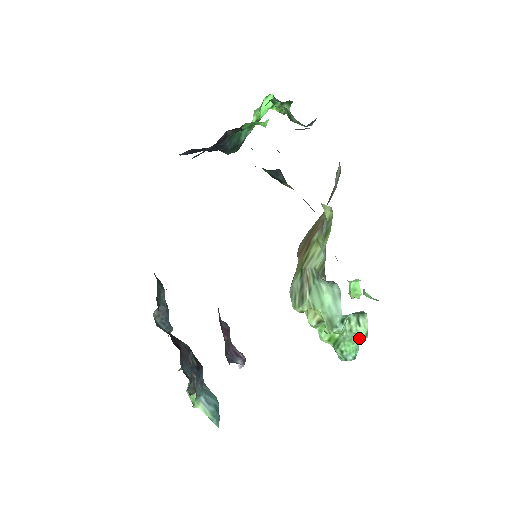
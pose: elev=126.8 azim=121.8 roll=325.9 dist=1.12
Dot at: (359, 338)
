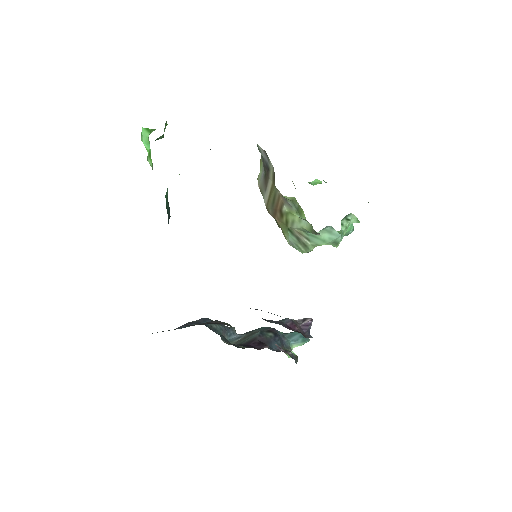
Dot at: occluded
